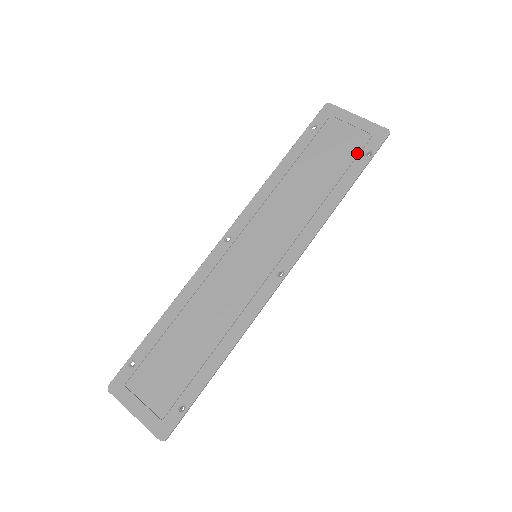
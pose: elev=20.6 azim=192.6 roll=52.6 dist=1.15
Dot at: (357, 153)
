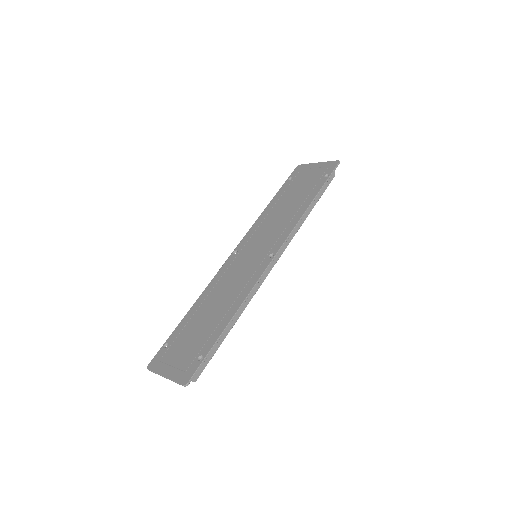
Dot at: (319, 178)
